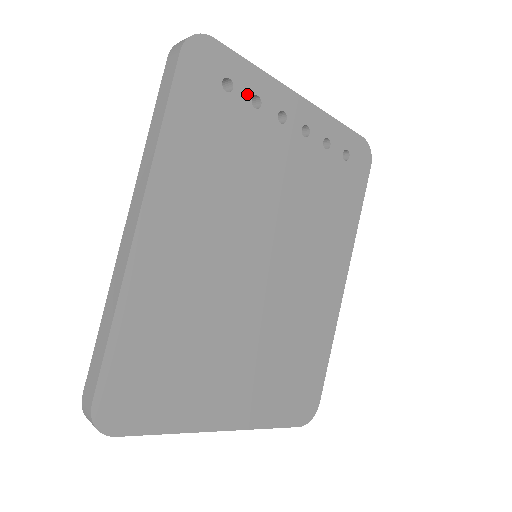
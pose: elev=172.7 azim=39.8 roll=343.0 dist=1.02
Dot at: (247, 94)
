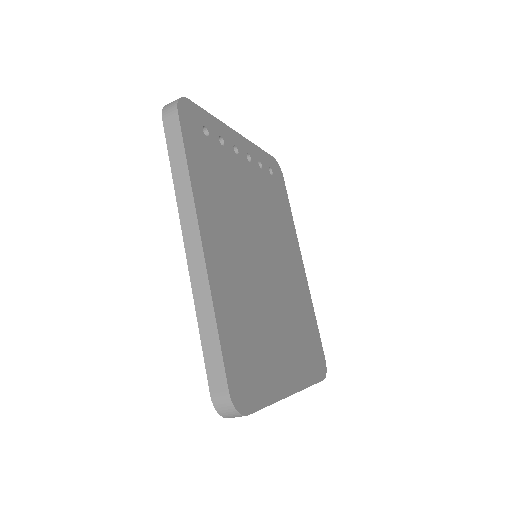
Dot at: (216, 136)
